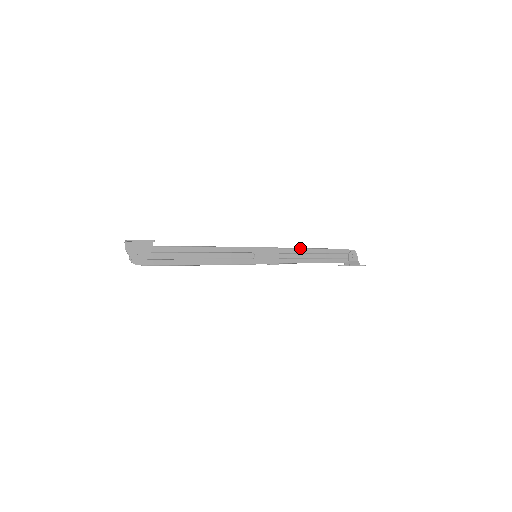
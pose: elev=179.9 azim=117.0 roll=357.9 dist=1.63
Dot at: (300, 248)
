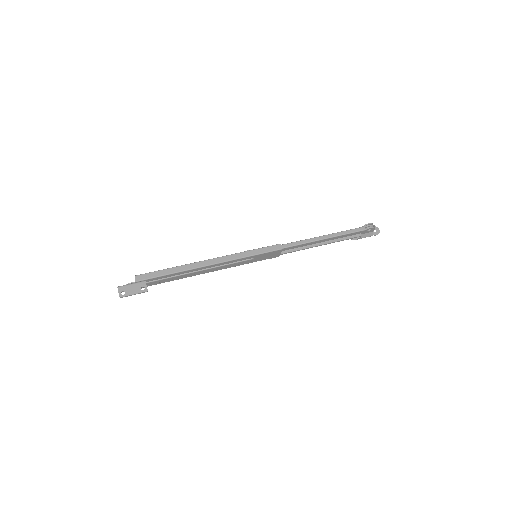
Dot at: (308, 242)
